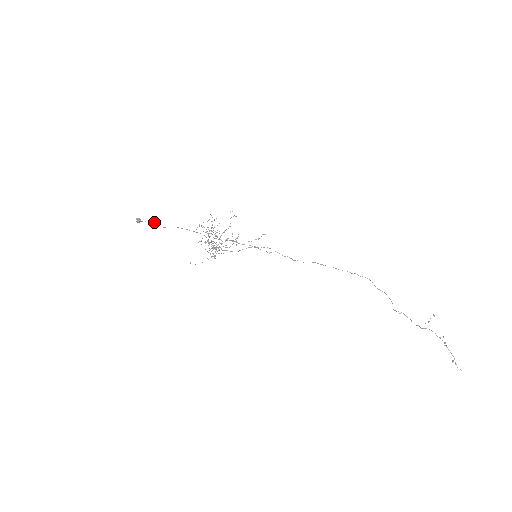
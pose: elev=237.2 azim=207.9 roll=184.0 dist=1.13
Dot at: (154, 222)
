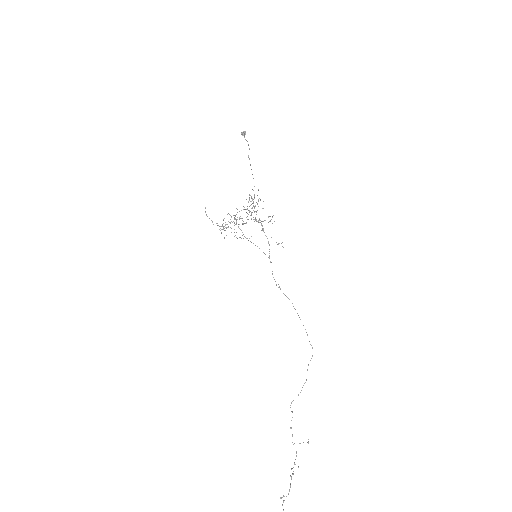
Dot at: occluded
